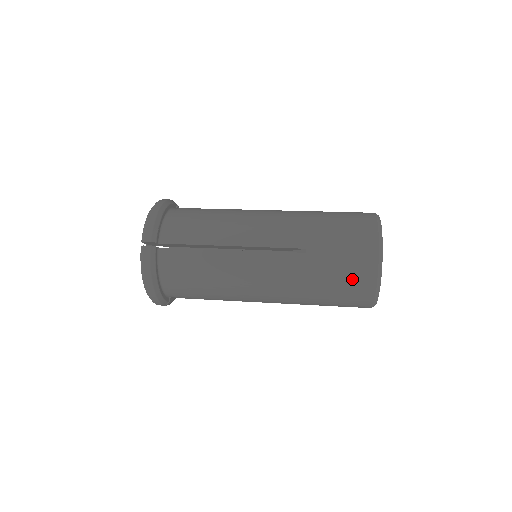
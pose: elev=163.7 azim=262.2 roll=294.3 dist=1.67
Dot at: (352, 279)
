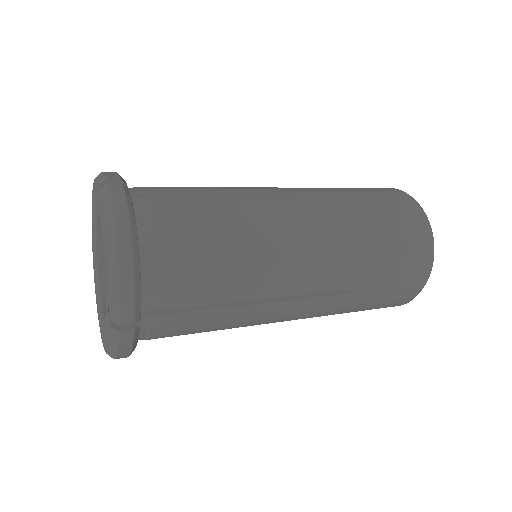
Dot at: (386, 305)
